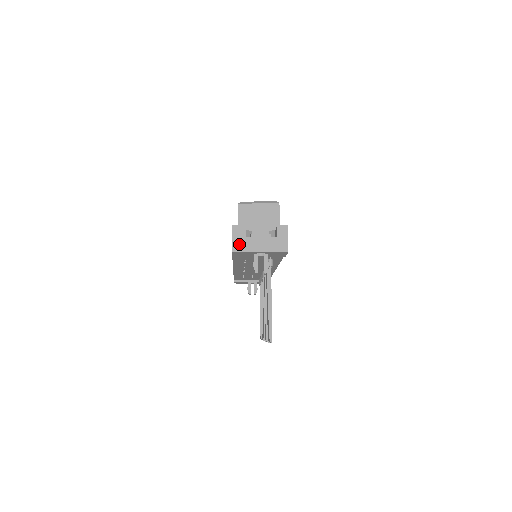
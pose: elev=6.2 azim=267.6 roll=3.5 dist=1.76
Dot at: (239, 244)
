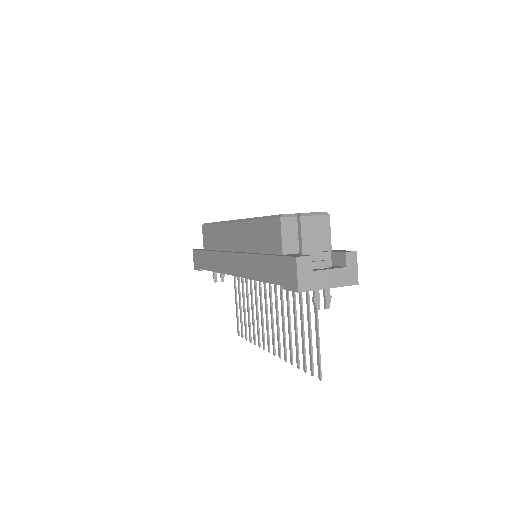
Dot at: (306, 281)
